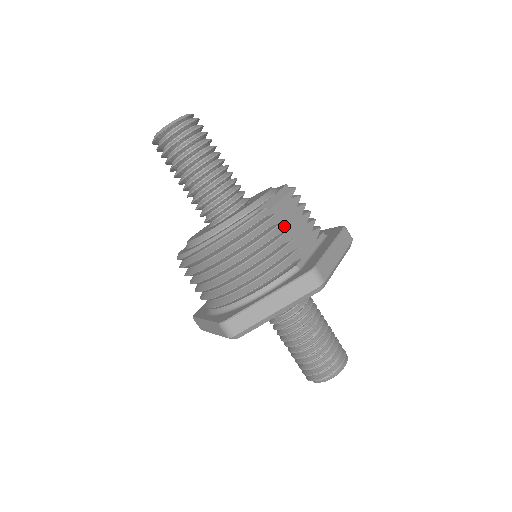
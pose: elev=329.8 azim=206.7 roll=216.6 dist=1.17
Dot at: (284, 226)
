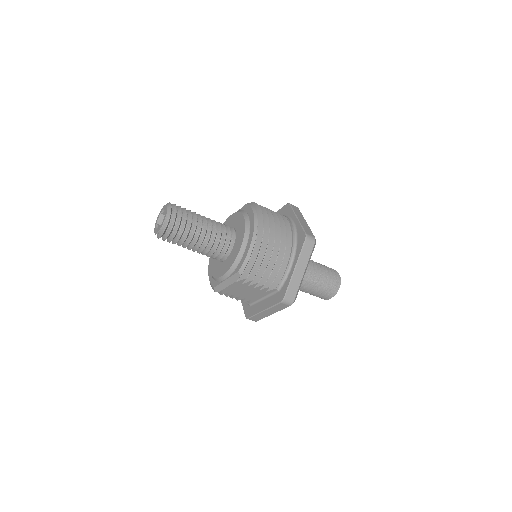
Dot at: occluded
